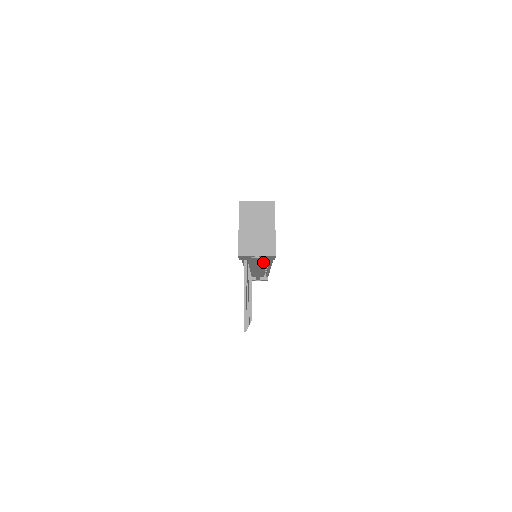
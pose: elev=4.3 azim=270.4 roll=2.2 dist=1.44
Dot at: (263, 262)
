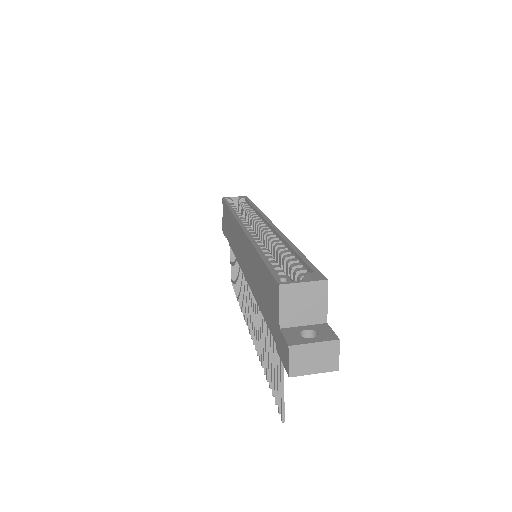
Dot at: occluded
